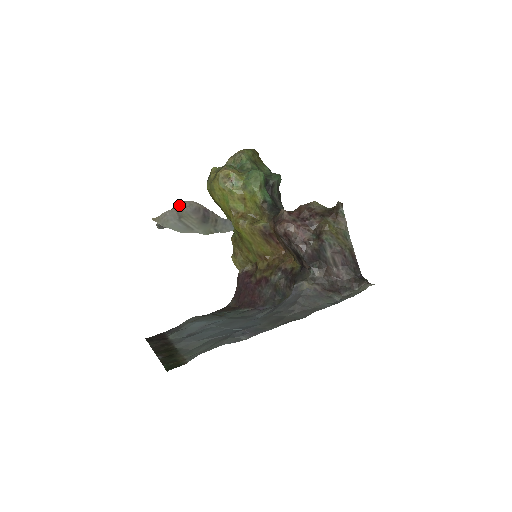
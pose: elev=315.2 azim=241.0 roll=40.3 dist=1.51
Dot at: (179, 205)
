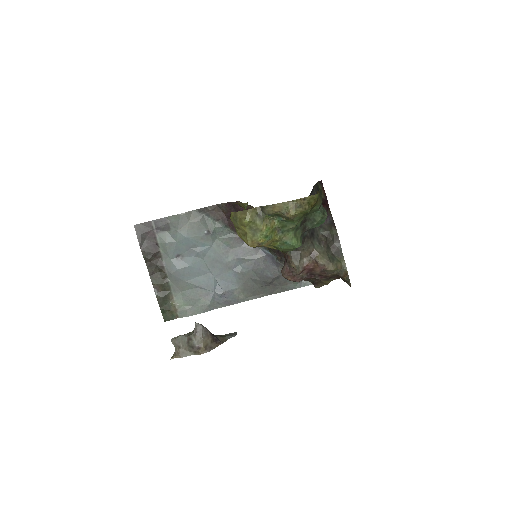
Dot at: (195, 352)
